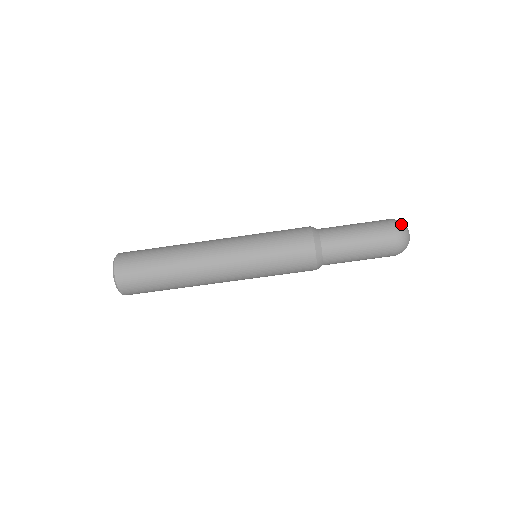
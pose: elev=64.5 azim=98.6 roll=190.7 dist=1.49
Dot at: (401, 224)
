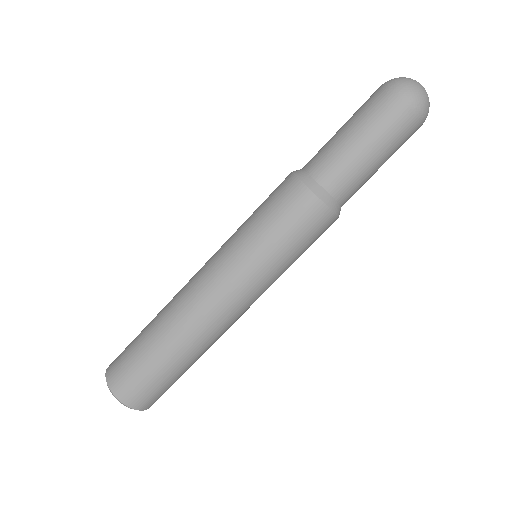
Dot at: (408, 85)
